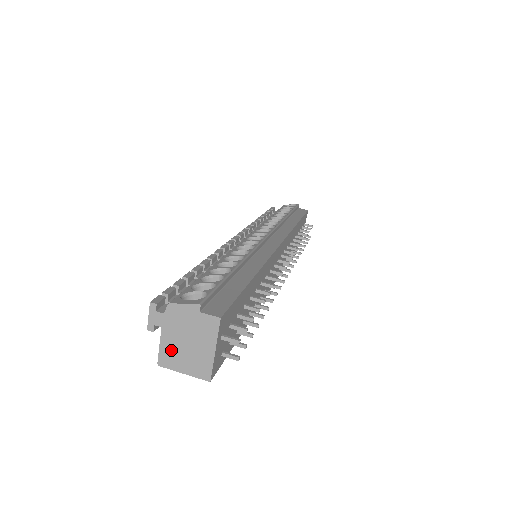
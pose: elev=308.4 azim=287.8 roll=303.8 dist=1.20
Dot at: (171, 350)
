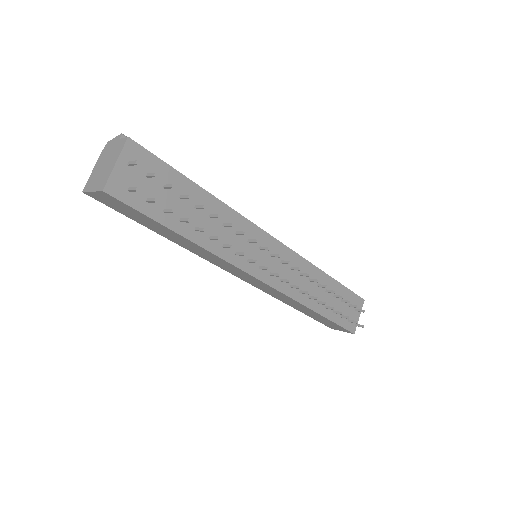
Dot at: (94, 176)
